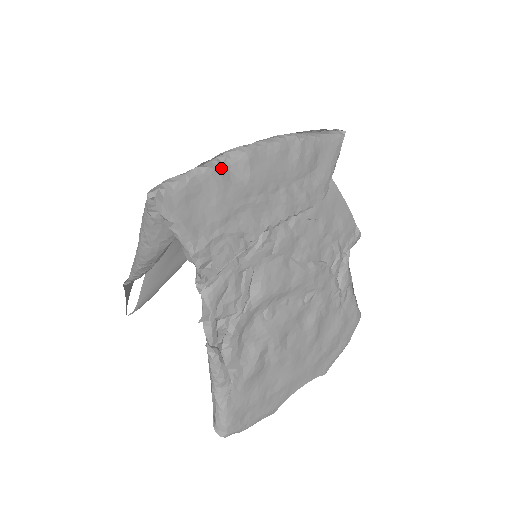
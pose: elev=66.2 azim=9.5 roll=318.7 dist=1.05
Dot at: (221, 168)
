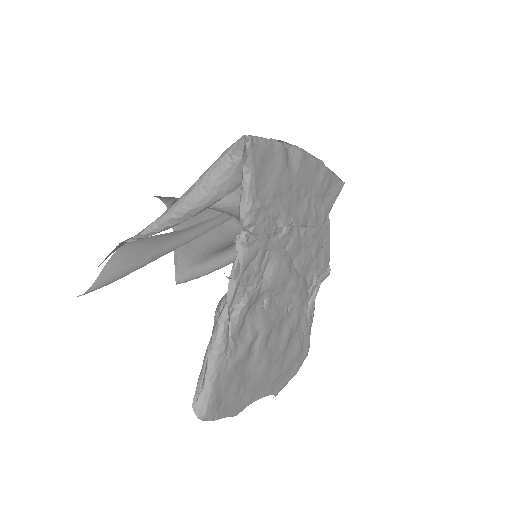
Dot at: (286, 151)
